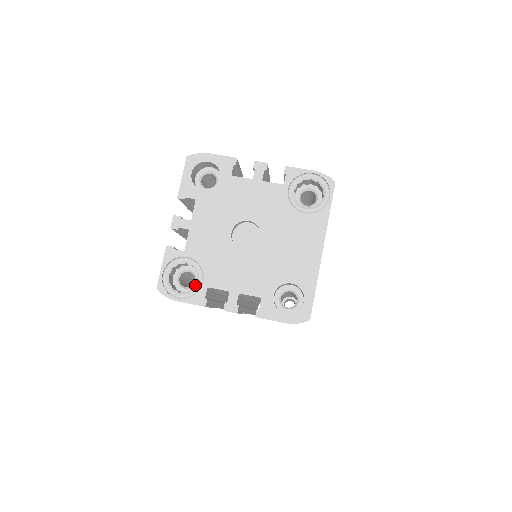
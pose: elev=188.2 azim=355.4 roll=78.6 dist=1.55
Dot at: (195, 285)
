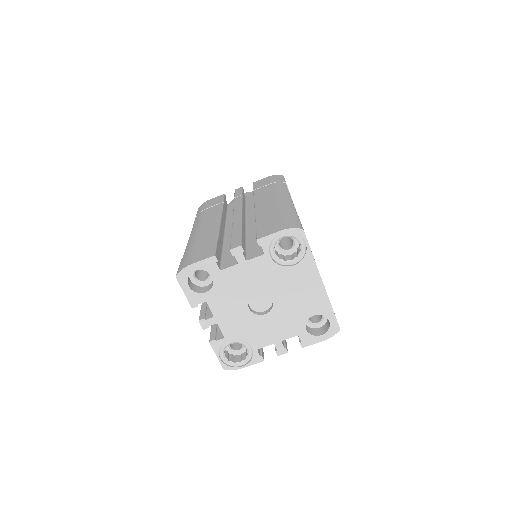
Dot at: (247, 353)
